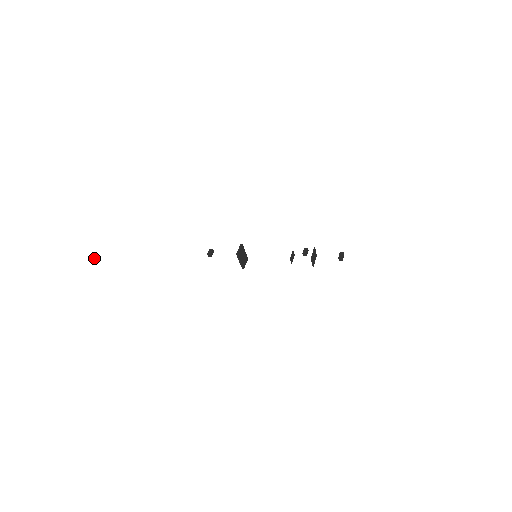
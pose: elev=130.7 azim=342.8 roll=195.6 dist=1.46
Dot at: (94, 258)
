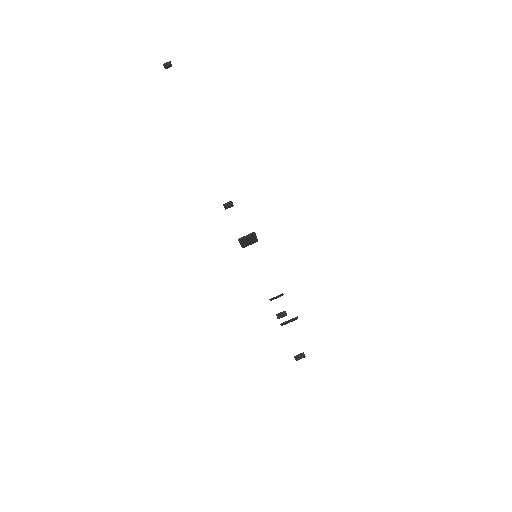
Dot at: (167, 68)
